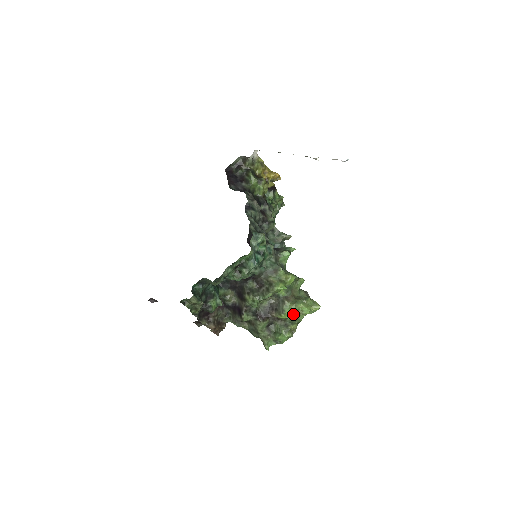
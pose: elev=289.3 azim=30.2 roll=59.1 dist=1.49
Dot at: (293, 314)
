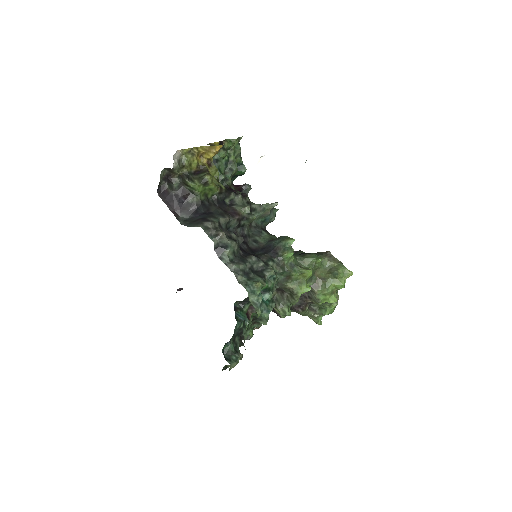
Dot at: (329, 297)
